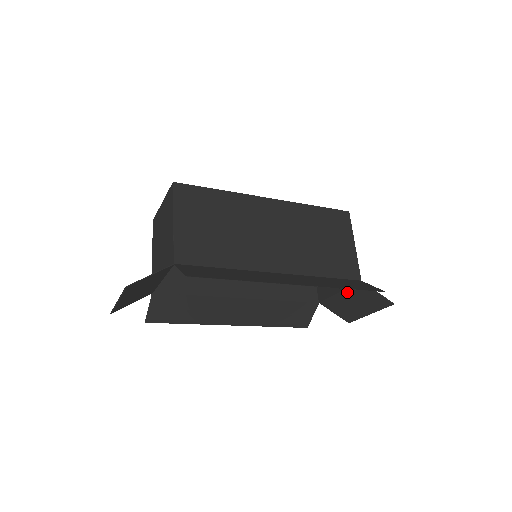
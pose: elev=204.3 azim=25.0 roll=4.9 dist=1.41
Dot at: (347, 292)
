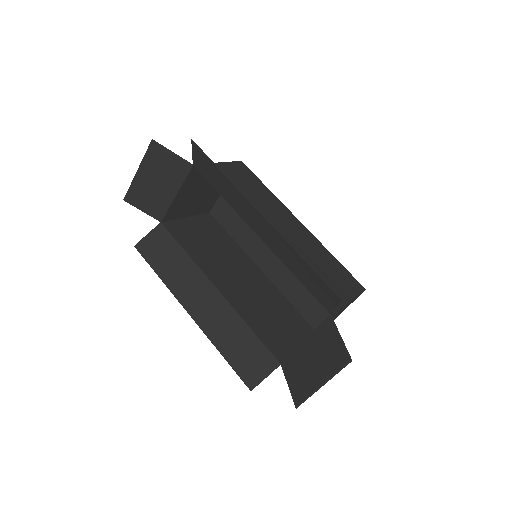
Dot at: (312, 339)
